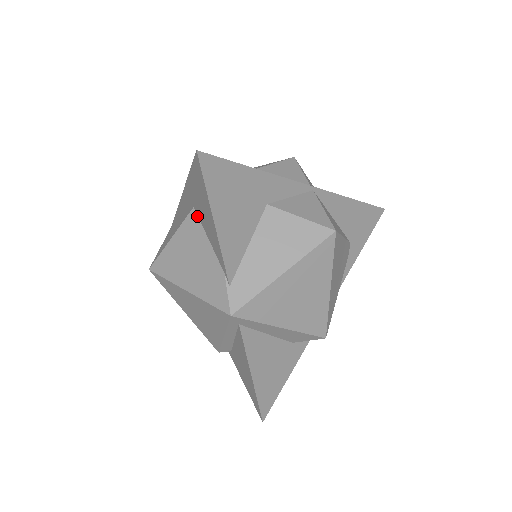
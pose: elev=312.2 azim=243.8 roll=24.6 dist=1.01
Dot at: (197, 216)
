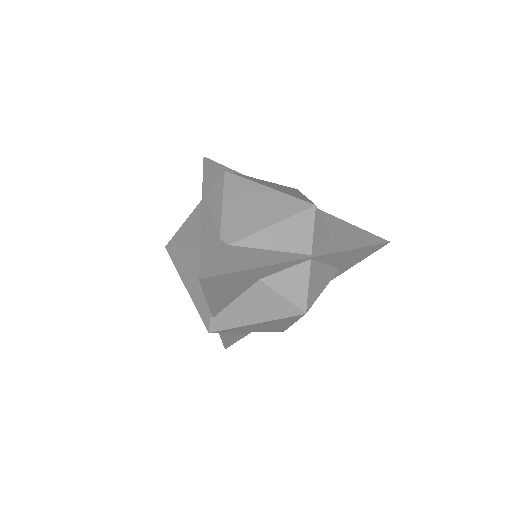
Dot at: occluded
